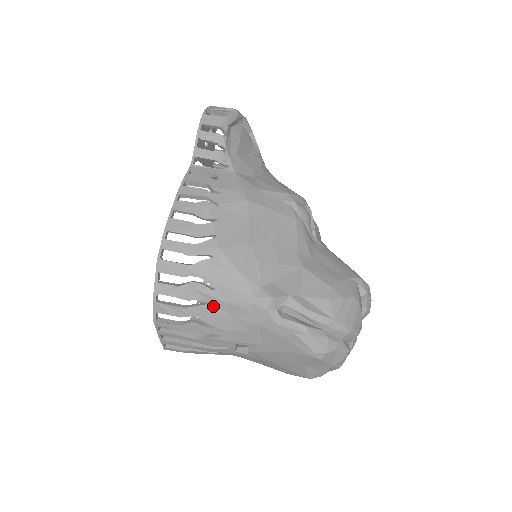
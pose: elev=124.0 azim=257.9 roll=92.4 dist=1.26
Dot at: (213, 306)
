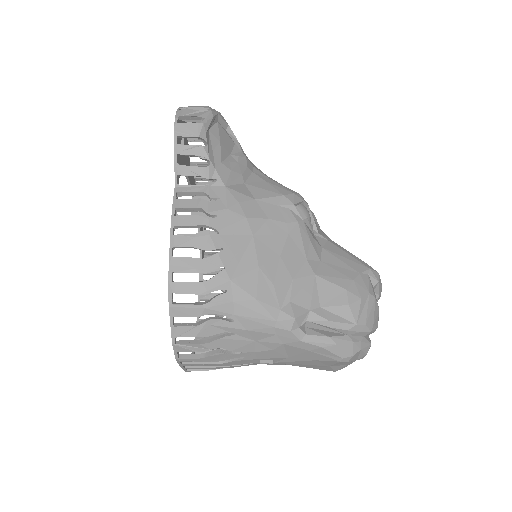
Dot at: (235, 336)
